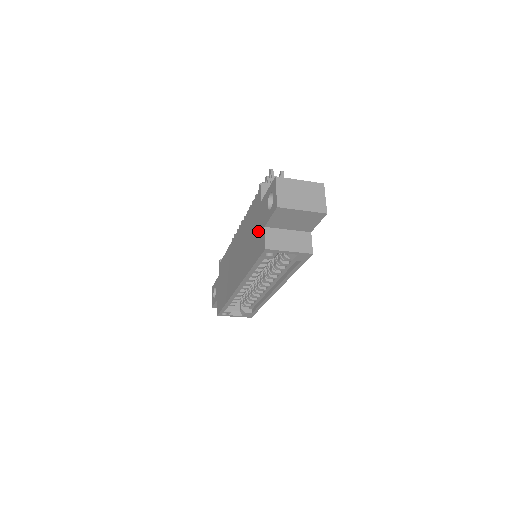
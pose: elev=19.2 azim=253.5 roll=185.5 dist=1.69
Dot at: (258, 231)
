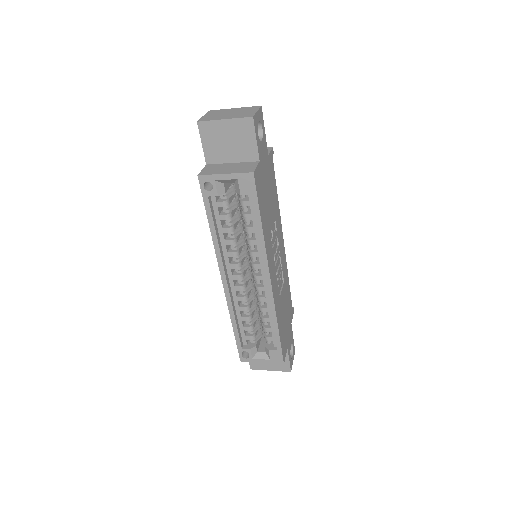
Dot at: occluded
